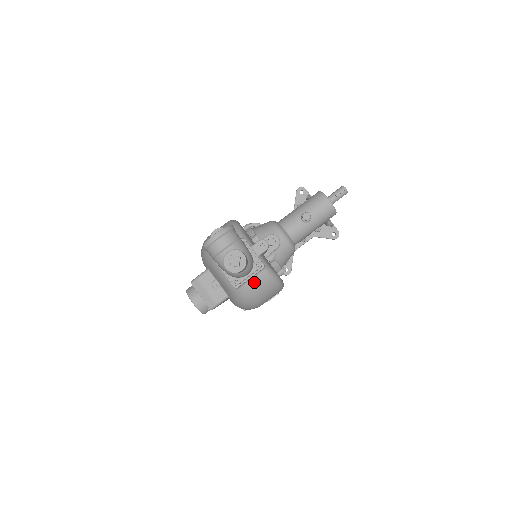
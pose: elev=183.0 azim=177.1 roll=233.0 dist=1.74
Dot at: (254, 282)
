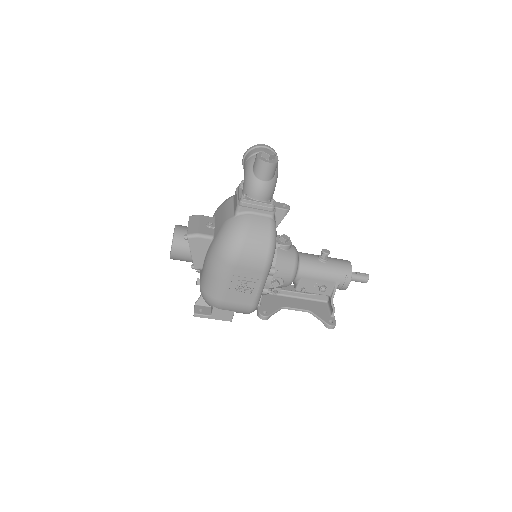
Dot at: (255, 219)
